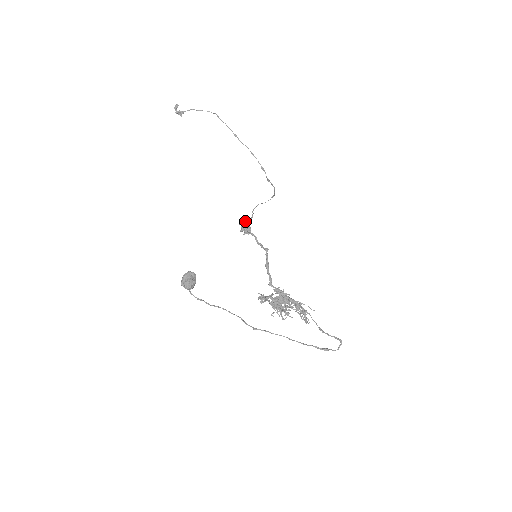
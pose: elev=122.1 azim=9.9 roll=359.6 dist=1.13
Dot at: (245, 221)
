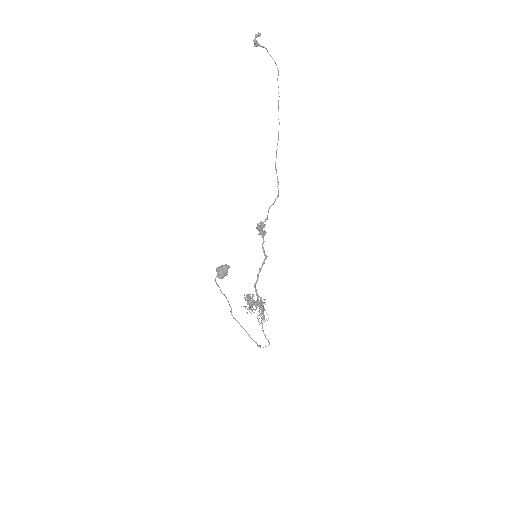
Dot at: occluded
